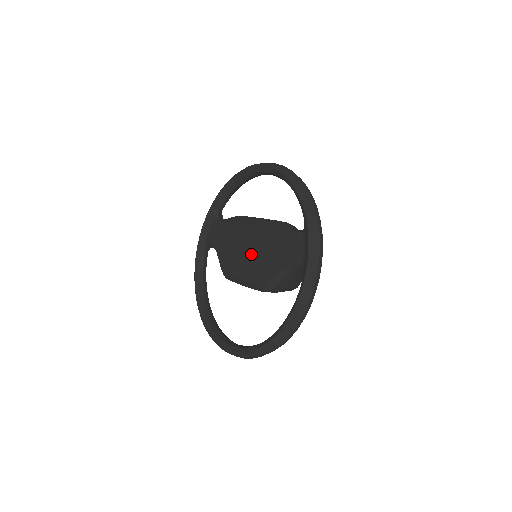
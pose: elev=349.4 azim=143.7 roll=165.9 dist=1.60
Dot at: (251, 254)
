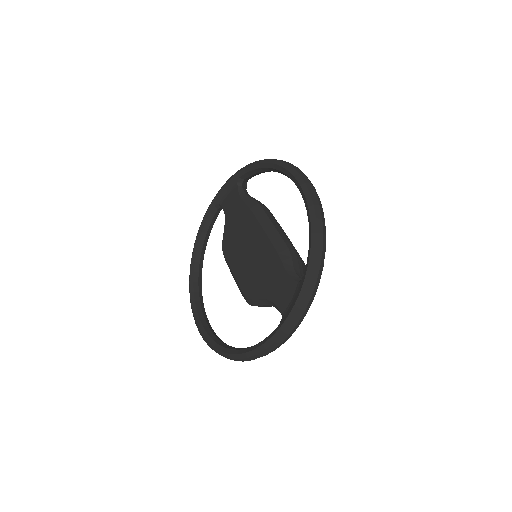
Dot at: (250, 257)
